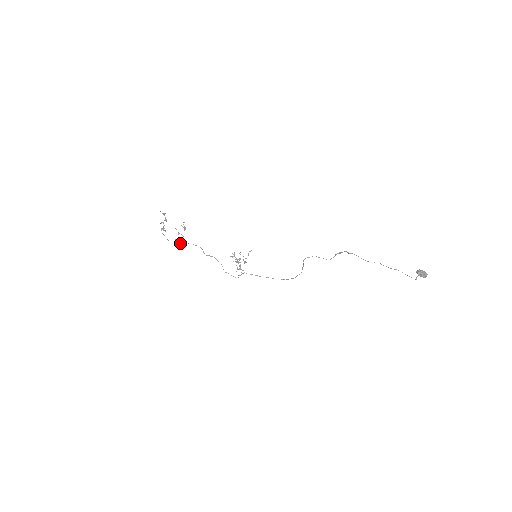
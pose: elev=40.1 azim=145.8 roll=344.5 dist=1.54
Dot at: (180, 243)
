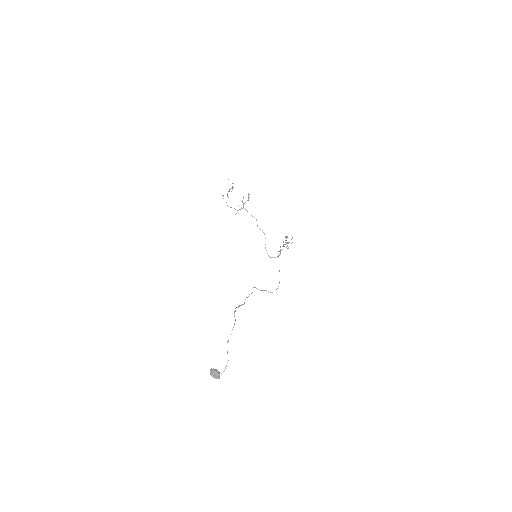
Dot at: occluded
